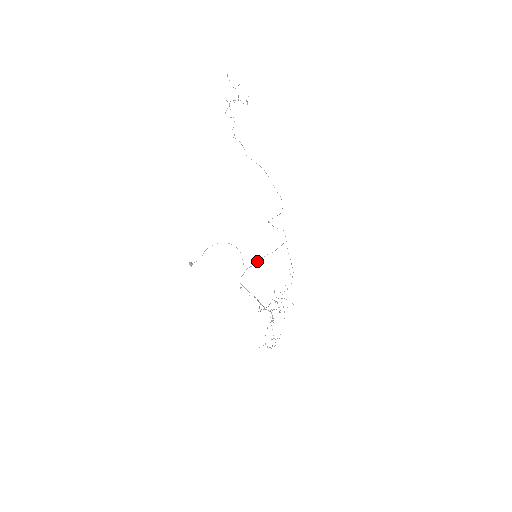
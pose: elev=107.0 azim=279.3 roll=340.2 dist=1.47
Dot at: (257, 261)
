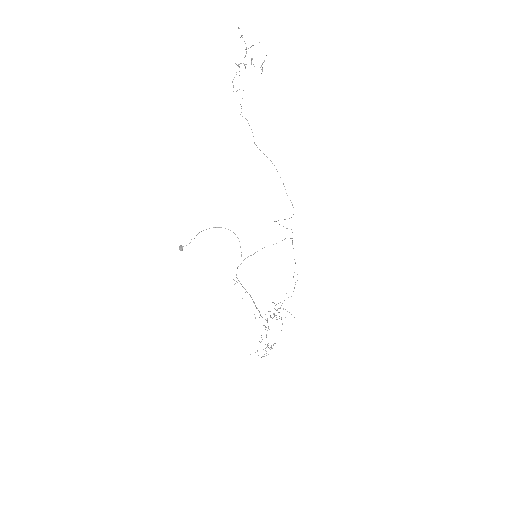
Dot at: (257, 251)
